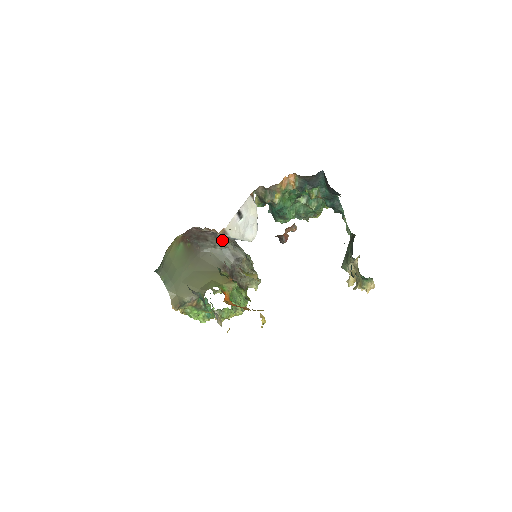
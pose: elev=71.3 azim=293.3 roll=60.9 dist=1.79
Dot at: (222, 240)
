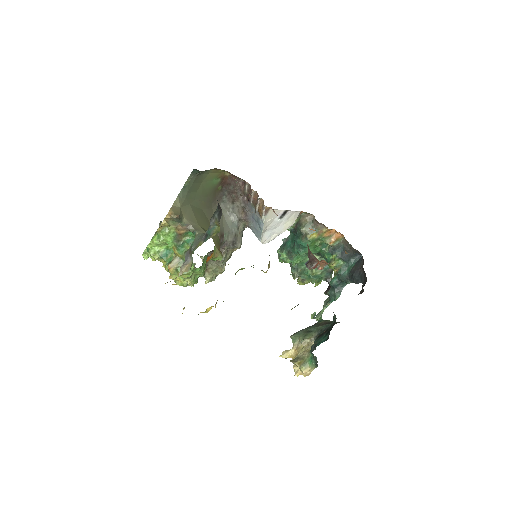
Dot at: (244, 216)
